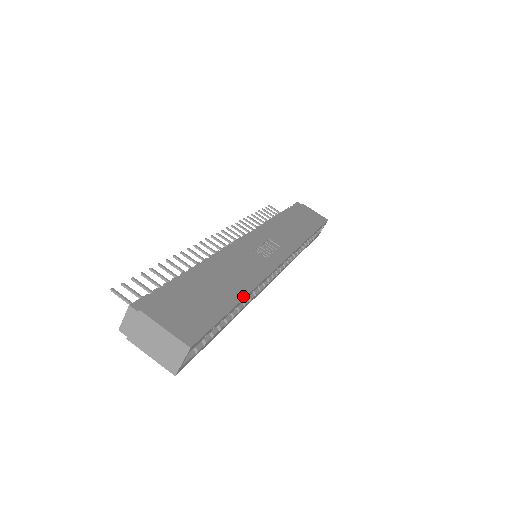
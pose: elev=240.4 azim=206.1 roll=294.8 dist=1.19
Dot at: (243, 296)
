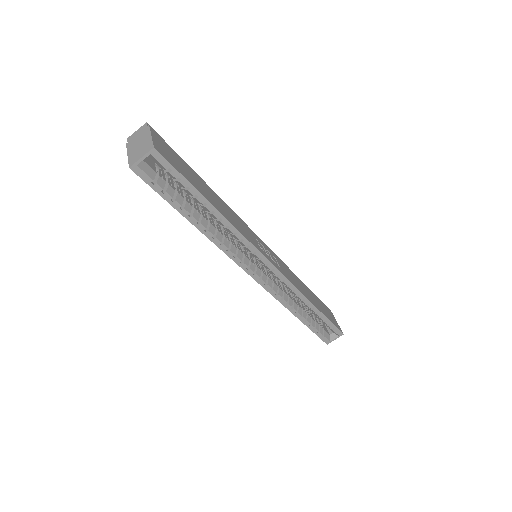
Dot at: (218, 209)
